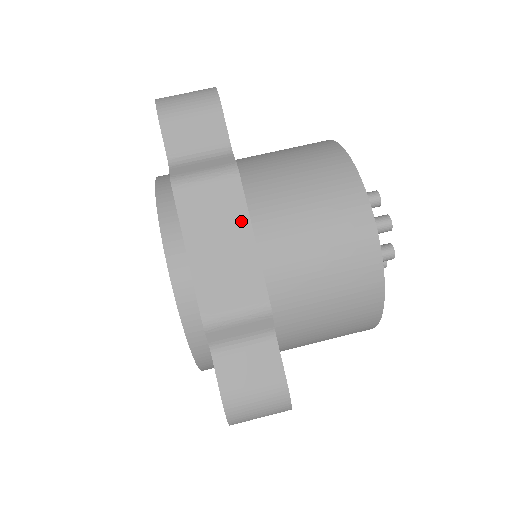
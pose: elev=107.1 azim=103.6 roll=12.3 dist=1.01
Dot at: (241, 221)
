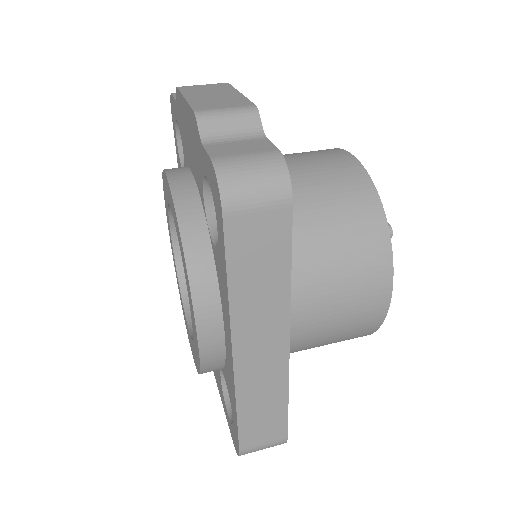
Dot at: (229, 90)
